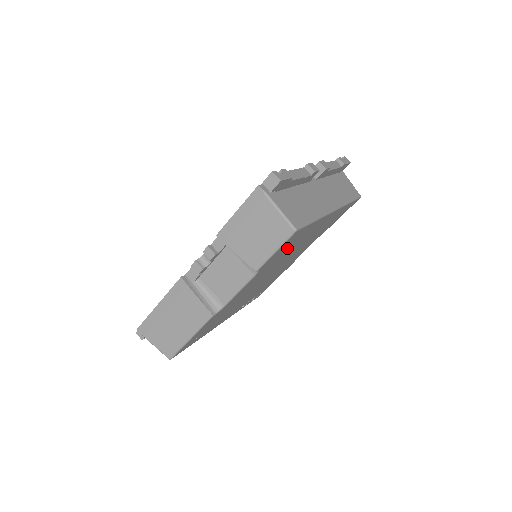
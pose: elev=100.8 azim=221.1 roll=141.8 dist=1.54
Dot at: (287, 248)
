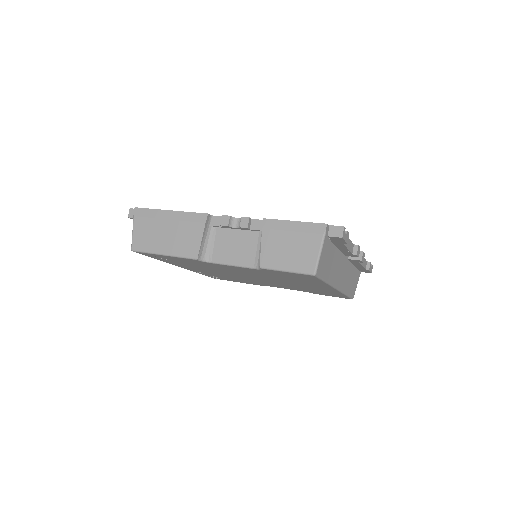
Dot at: (290, 277)
